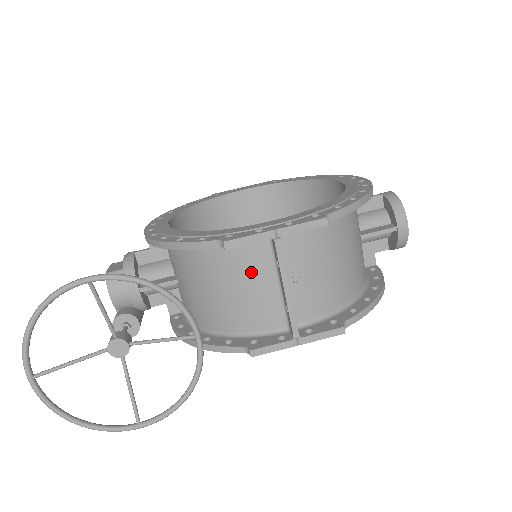
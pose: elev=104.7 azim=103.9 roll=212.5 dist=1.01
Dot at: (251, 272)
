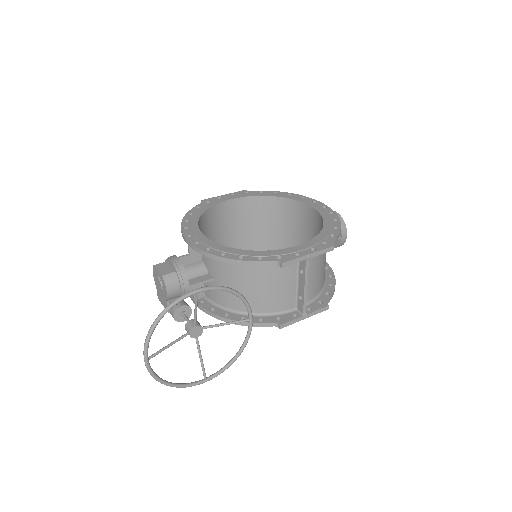
Dot at: (283, 277)
